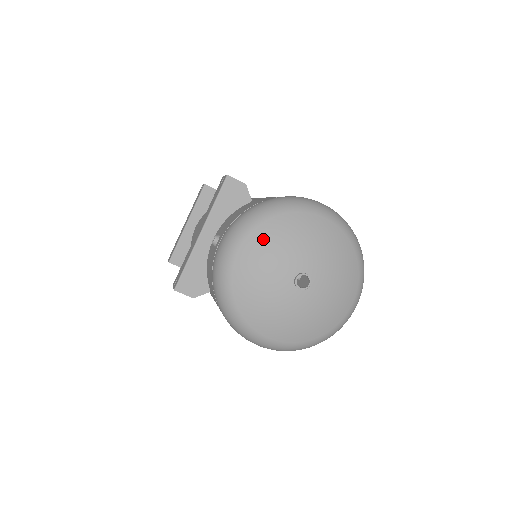
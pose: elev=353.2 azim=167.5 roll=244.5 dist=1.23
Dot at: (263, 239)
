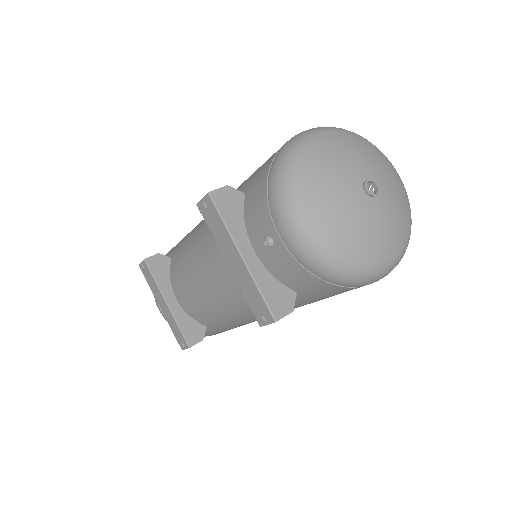
Dot at: (315, 189)
